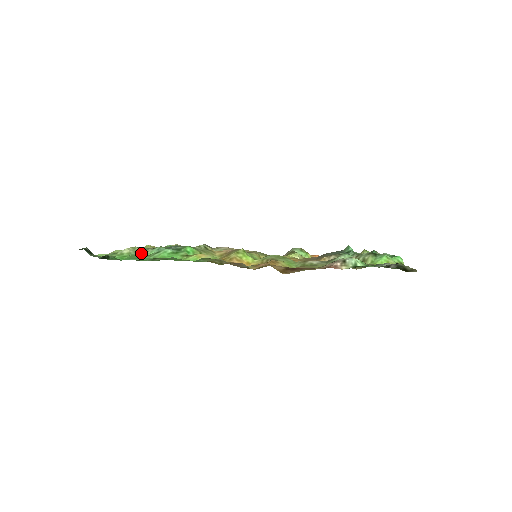
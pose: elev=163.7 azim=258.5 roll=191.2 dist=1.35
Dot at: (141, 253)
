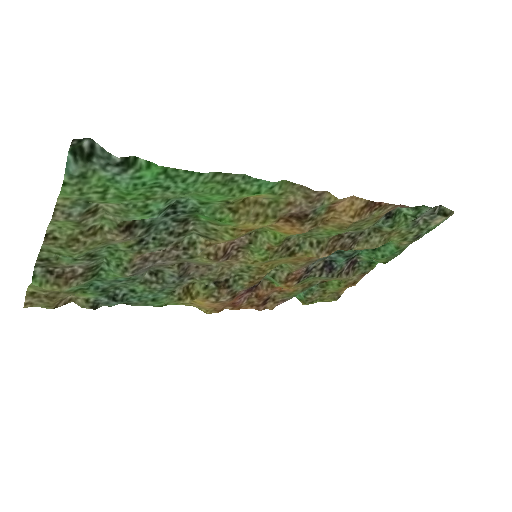
Dot at: (126, 215)
